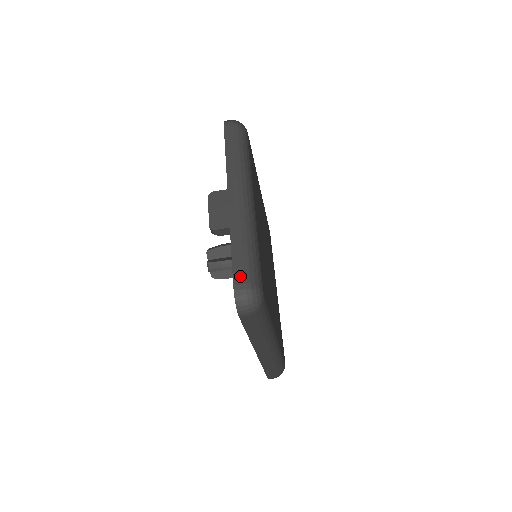
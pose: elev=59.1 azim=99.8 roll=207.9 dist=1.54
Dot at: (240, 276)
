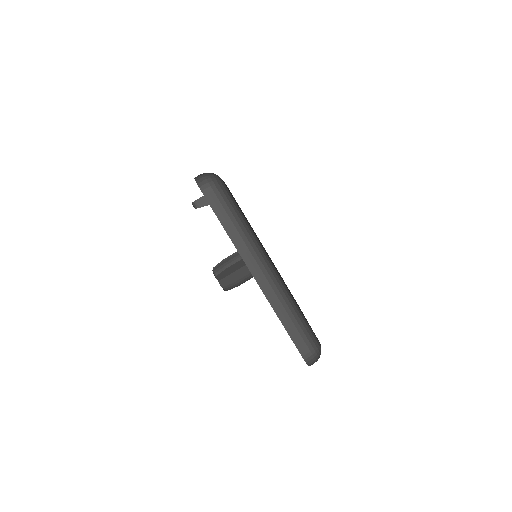
Dot at: occluded
